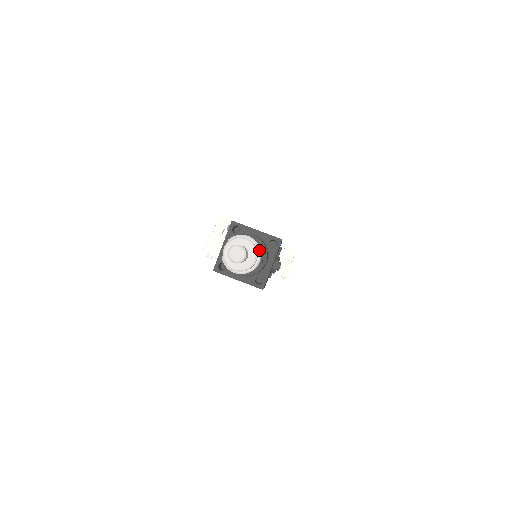
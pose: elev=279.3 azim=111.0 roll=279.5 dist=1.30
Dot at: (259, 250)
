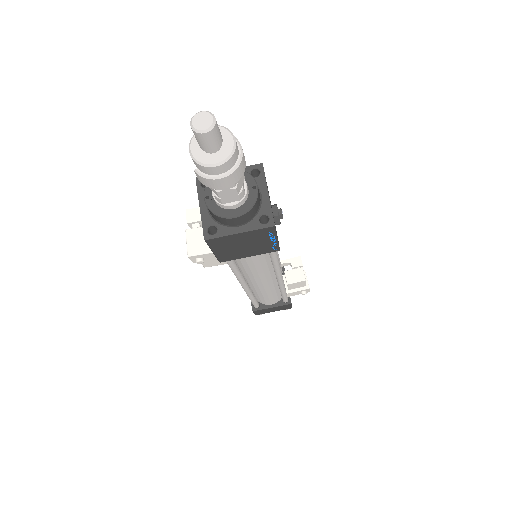
Dot at: occluded
